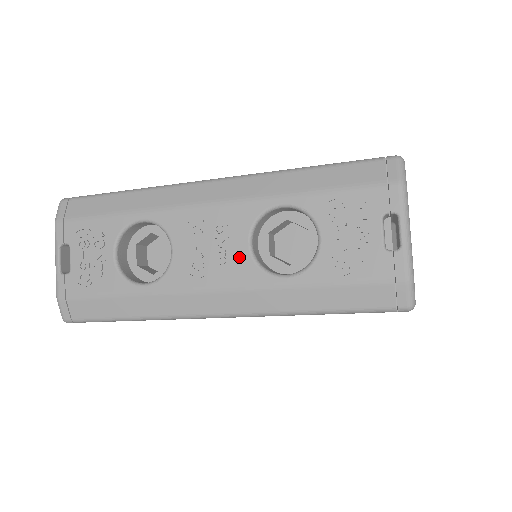
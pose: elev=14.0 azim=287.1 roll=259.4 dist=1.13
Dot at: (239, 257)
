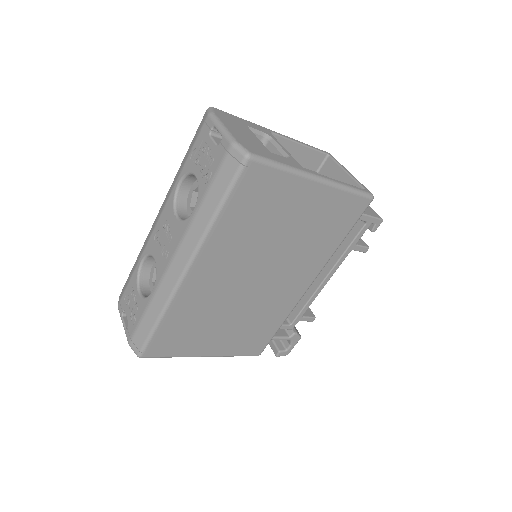
Dot at: (175, 227)
